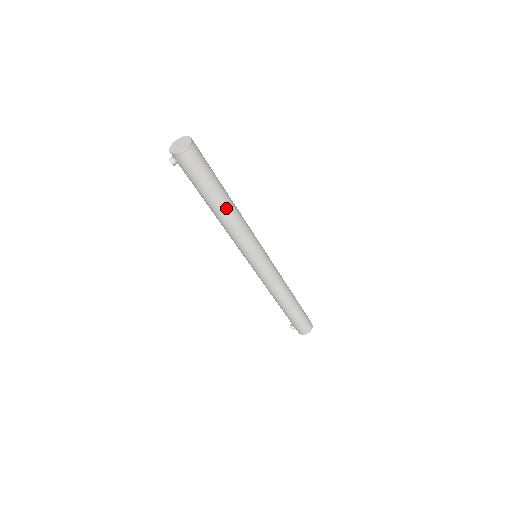
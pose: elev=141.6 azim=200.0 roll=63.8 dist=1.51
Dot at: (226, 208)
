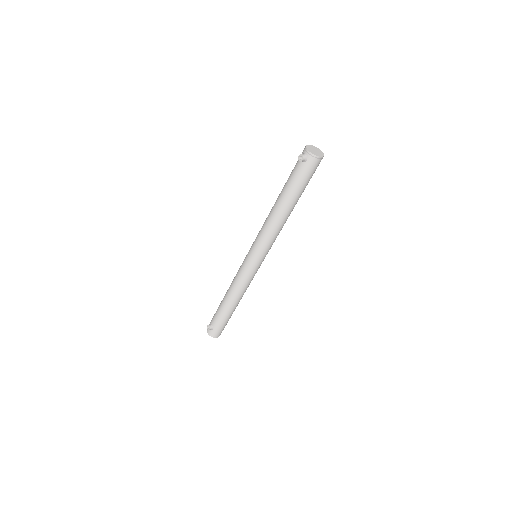
Dot at: (291, 211)
